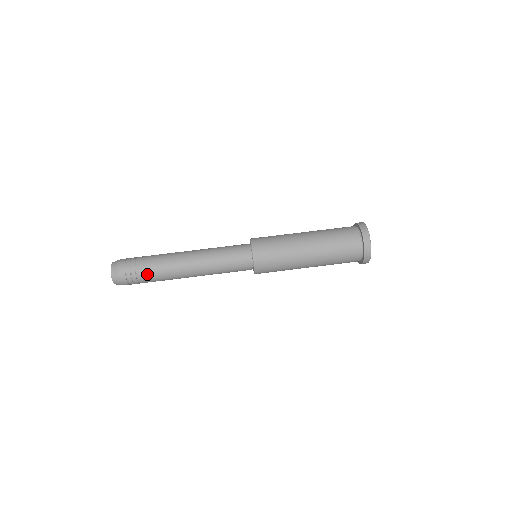
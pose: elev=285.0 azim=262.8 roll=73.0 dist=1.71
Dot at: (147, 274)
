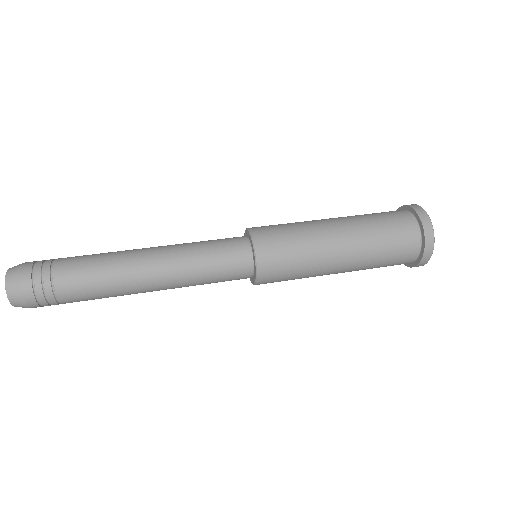
Dot at: (72, 258)
